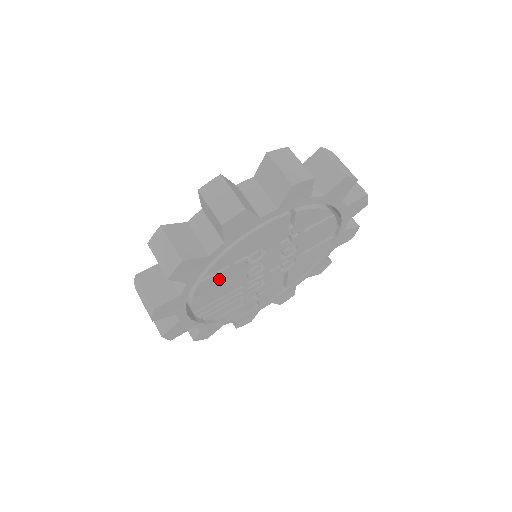
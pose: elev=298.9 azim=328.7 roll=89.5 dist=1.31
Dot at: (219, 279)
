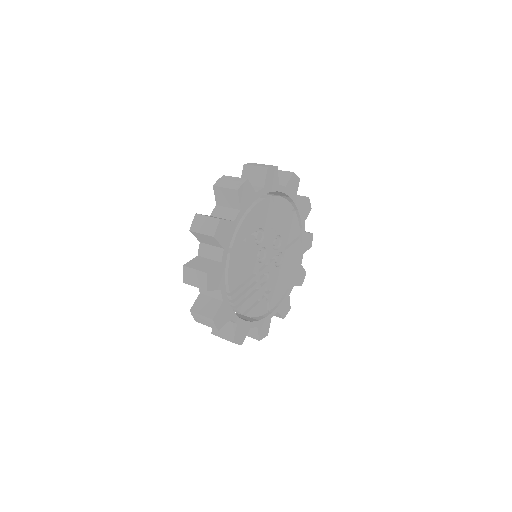
Dot at: (241, 255)
